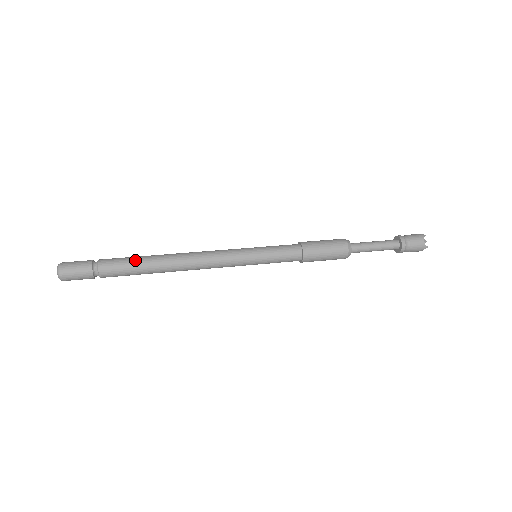
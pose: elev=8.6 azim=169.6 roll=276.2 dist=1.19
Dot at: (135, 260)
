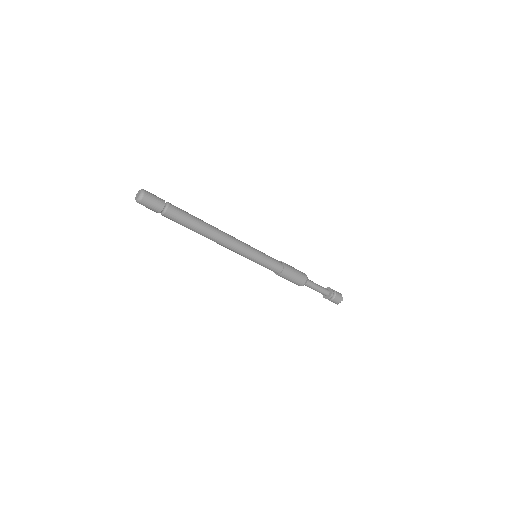
Dot at: (190, 222)
